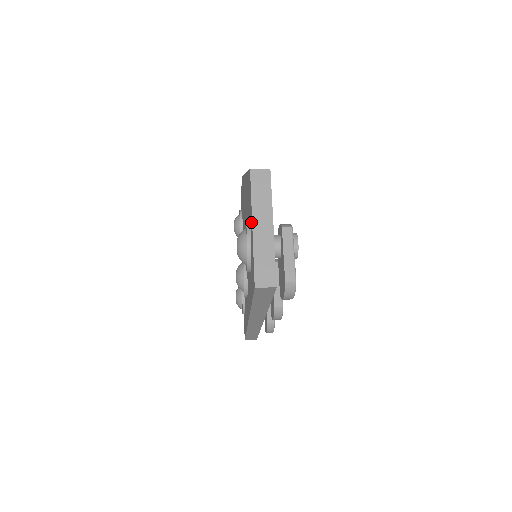
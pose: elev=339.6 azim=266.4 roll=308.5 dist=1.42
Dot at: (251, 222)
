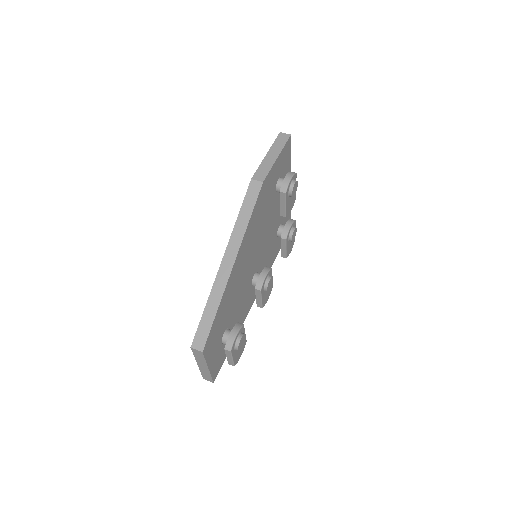
Dot at: occluded
